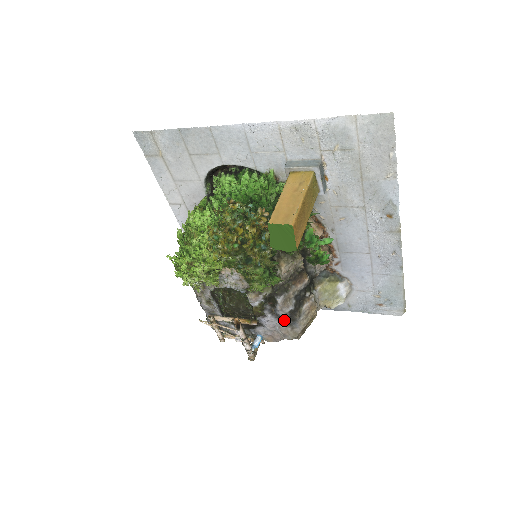
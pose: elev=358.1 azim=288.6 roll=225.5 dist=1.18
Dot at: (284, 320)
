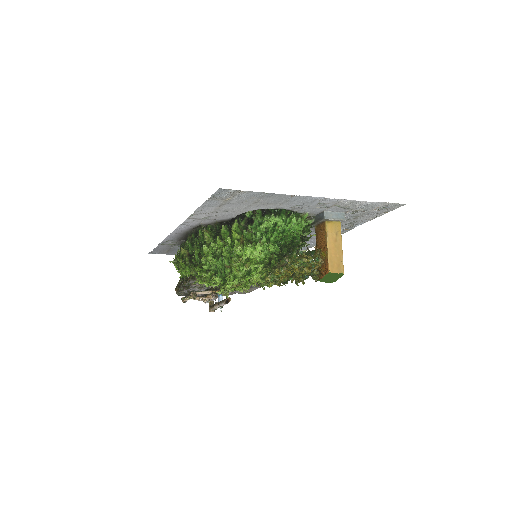
Dot at: (250, 286)
